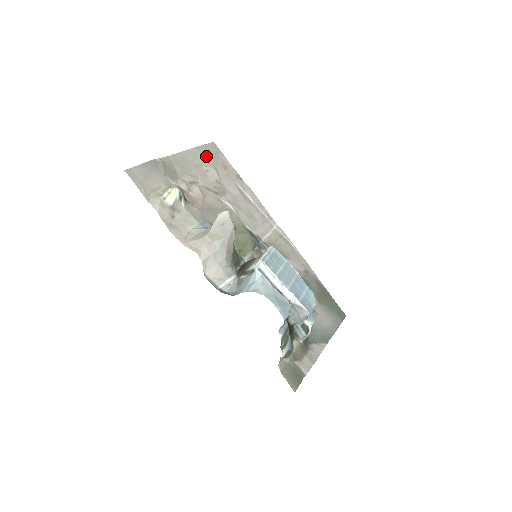
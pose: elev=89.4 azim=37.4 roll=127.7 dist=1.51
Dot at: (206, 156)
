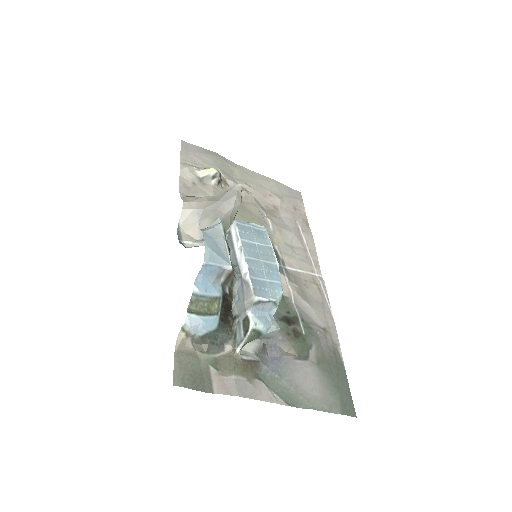
Dot at: (280, 190)
